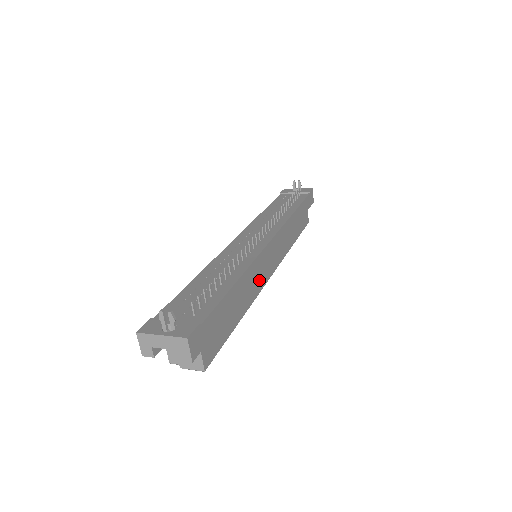
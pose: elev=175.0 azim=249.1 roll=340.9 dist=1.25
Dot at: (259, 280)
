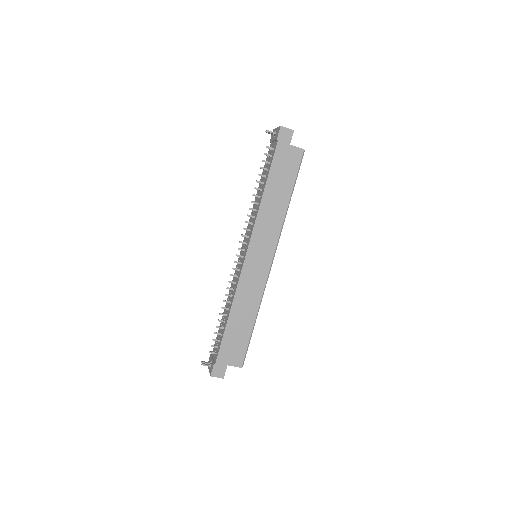
Dot at: (257, 284)
